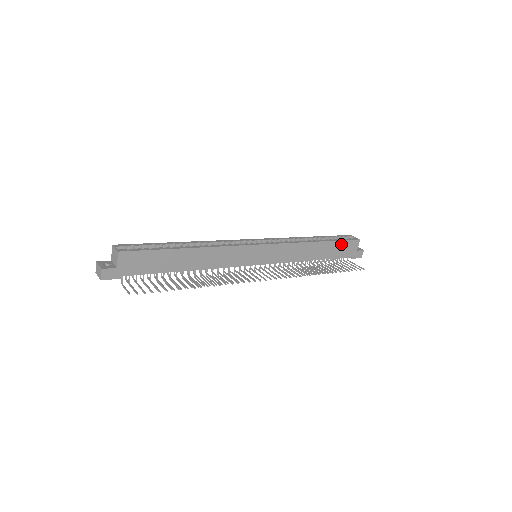
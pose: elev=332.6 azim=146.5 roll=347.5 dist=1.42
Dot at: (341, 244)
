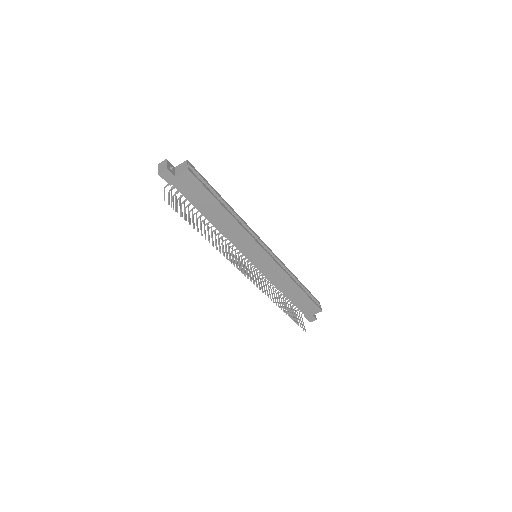
Dot at: (309, 302)
